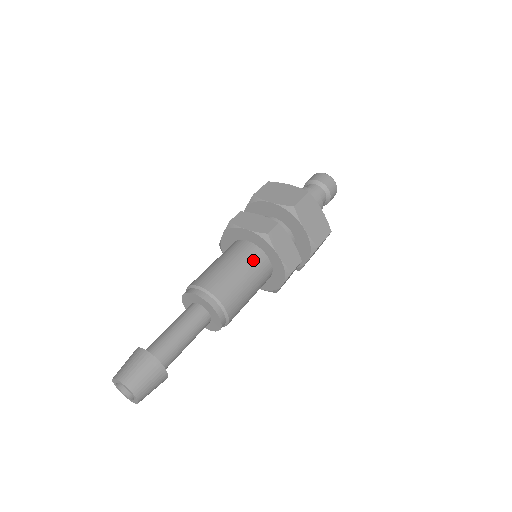
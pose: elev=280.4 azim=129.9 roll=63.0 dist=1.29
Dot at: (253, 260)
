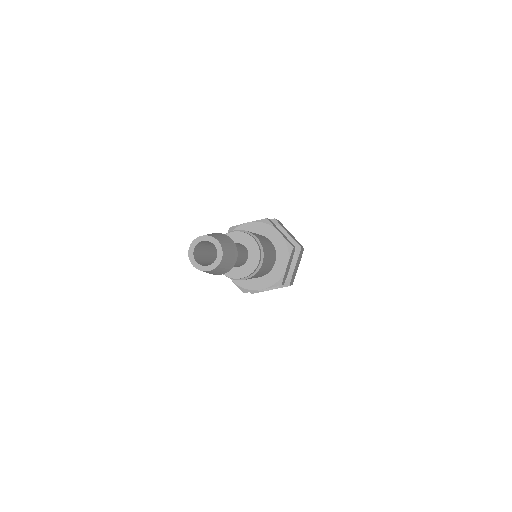
Dot at: (262, 236)
